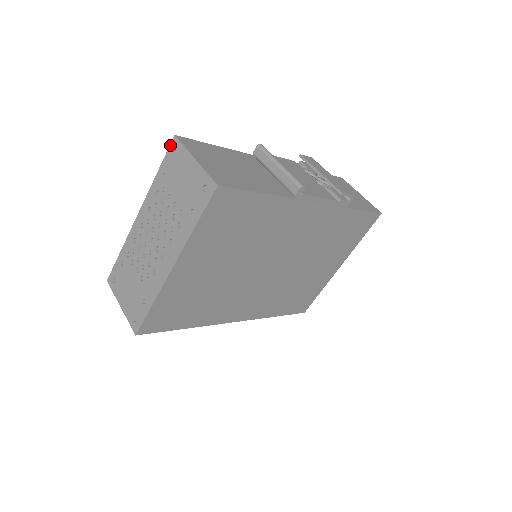
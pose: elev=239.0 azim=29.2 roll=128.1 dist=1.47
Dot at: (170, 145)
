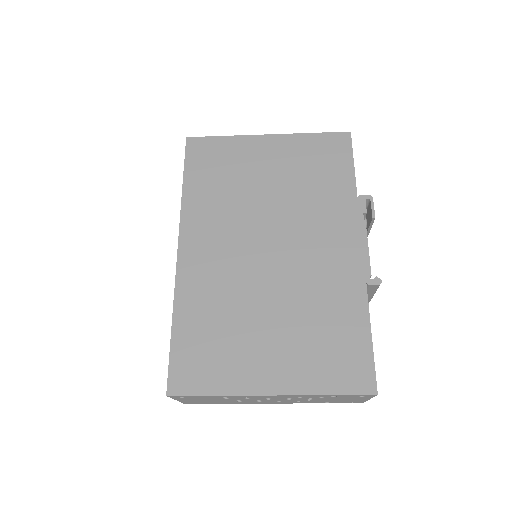
Dot at: occluded
